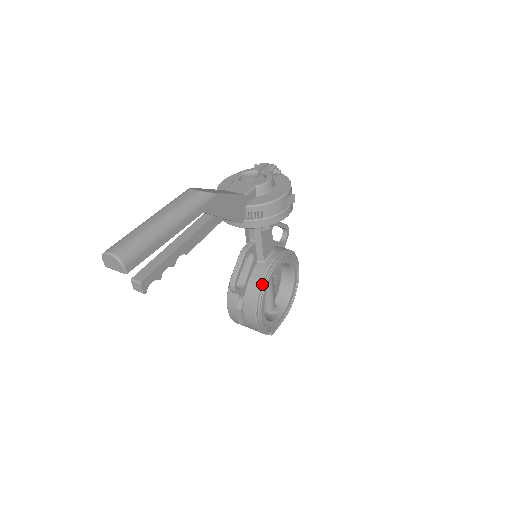
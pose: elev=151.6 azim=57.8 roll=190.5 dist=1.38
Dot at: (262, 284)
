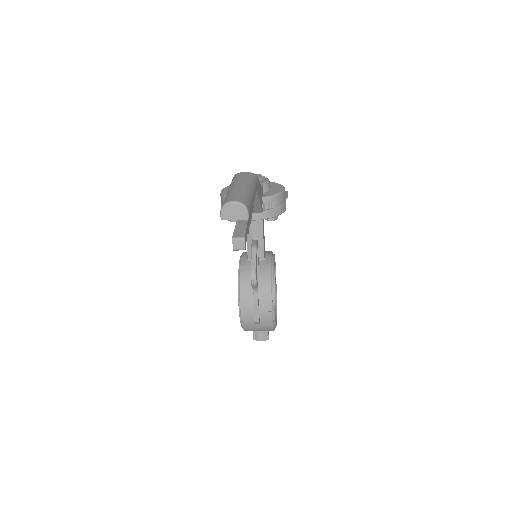
Dot at: (272, 276)
